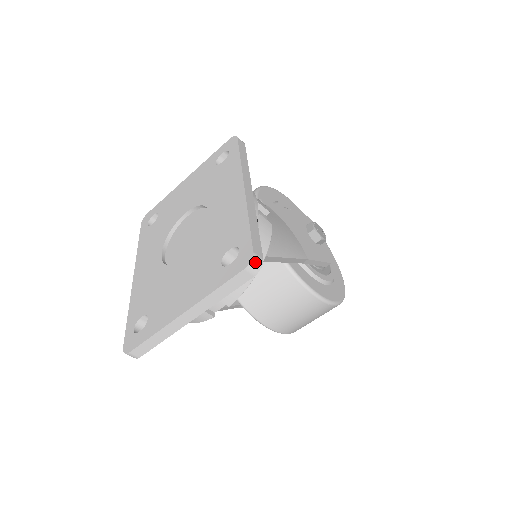
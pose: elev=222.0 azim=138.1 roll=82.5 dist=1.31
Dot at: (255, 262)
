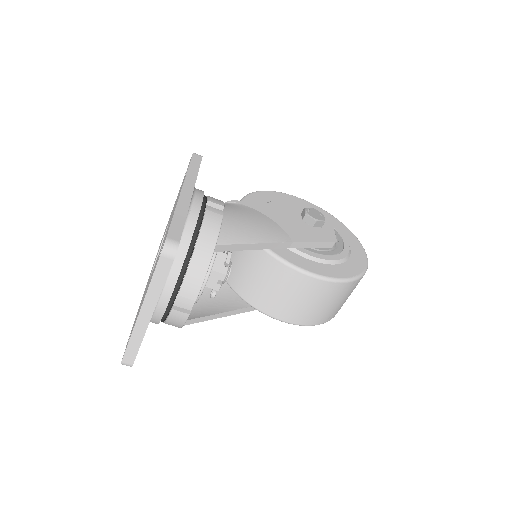
Dot at: (169, 246)
